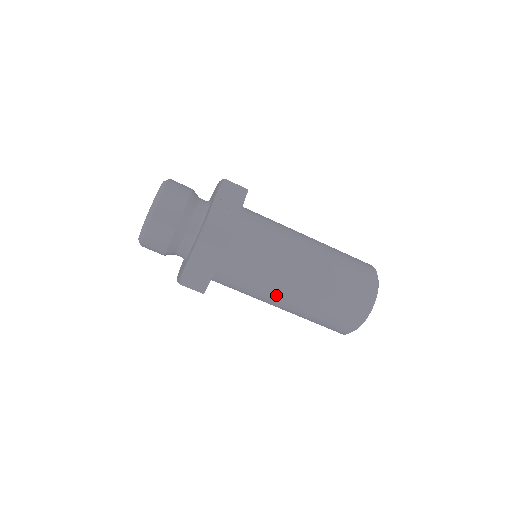
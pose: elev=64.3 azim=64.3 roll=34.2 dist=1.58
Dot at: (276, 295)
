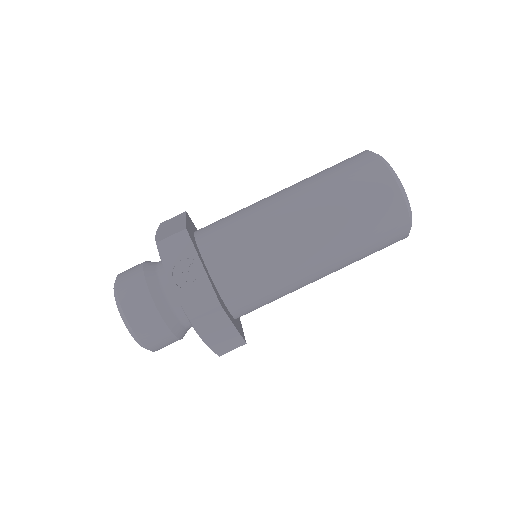
Dot at: (307, 282)
